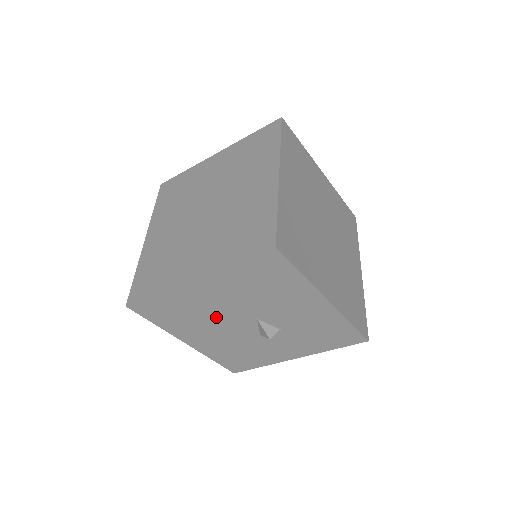
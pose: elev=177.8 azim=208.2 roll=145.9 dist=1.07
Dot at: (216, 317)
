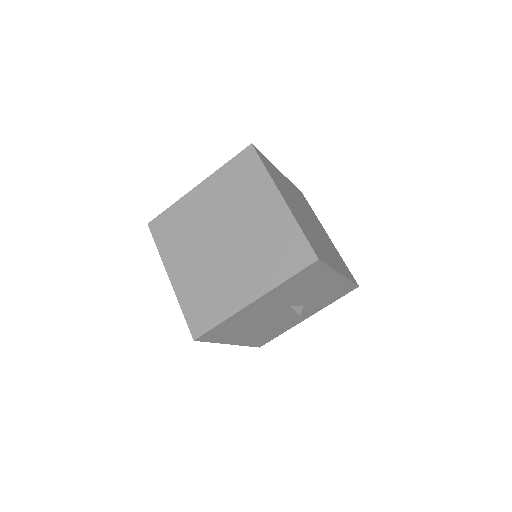
Dot at: (261, 317)
